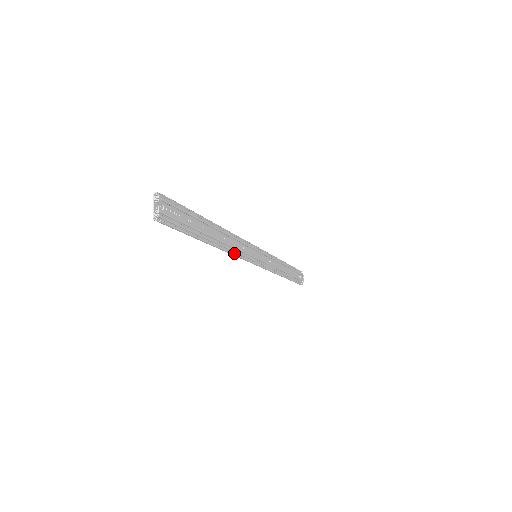
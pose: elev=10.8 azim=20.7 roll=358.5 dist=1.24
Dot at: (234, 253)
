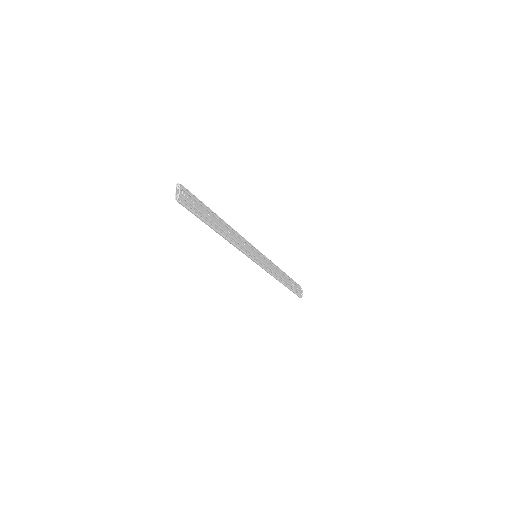
Dot at: (236, 245)
